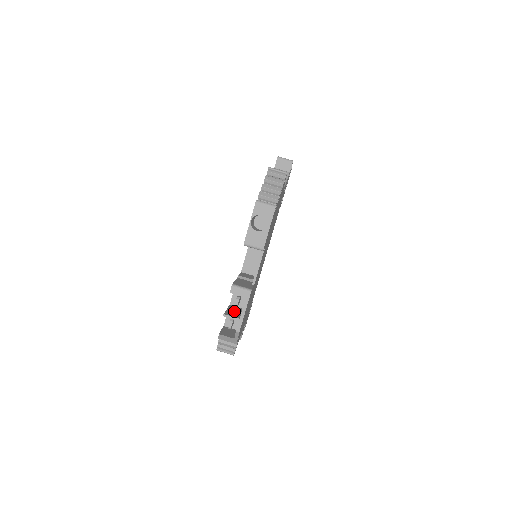
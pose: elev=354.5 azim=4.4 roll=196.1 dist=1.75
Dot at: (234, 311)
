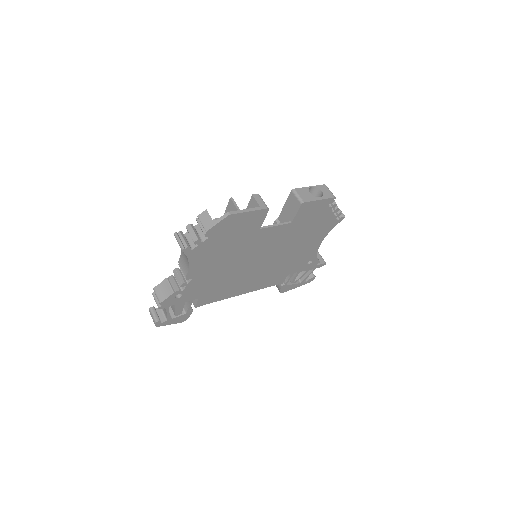
Dot at: occluded
